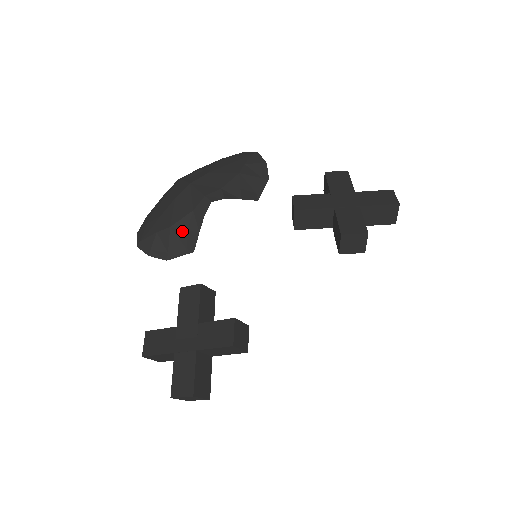
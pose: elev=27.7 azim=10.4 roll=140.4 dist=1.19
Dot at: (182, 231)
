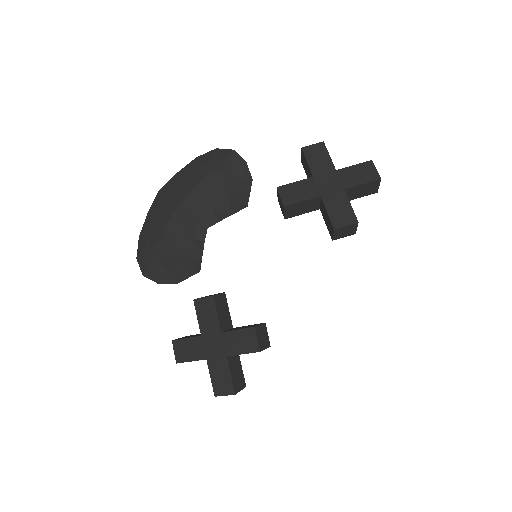
Dot at: (185, 258)
